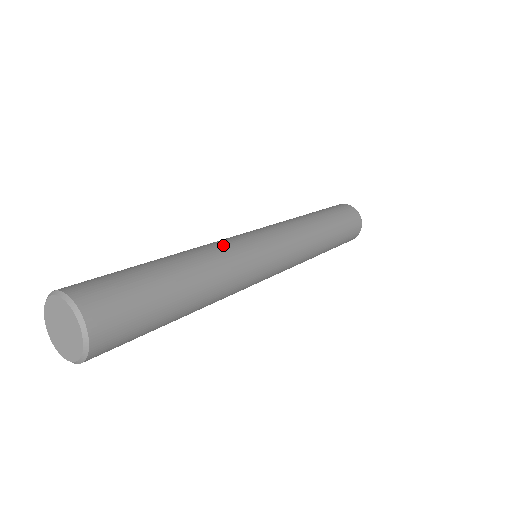
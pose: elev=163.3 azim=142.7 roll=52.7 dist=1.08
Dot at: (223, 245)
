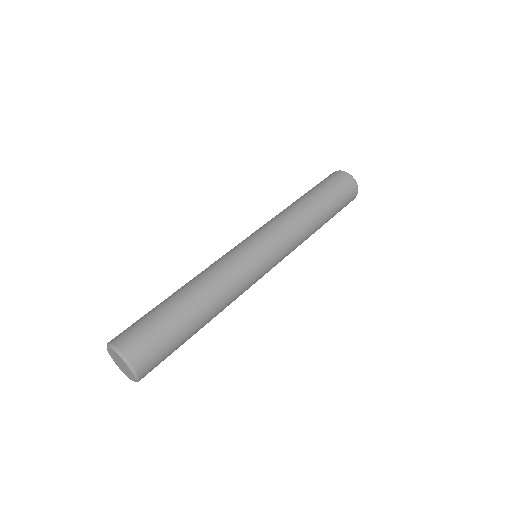
Dot at: (218, 264)
